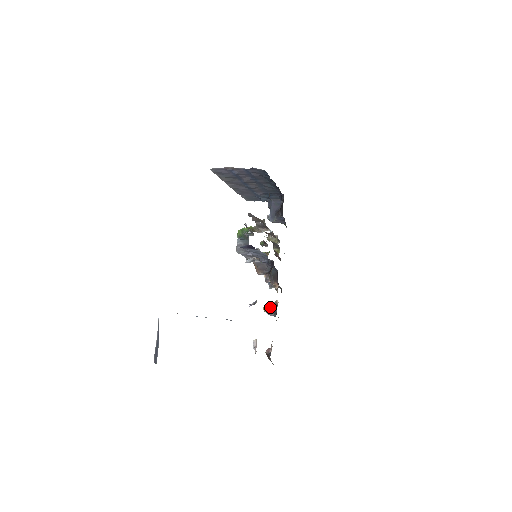
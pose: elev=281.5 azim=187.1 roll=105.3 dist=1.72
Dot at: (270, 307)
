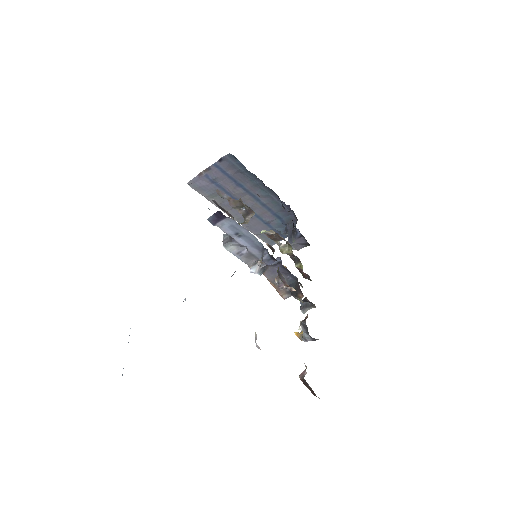
Dot at: (300, 325)
